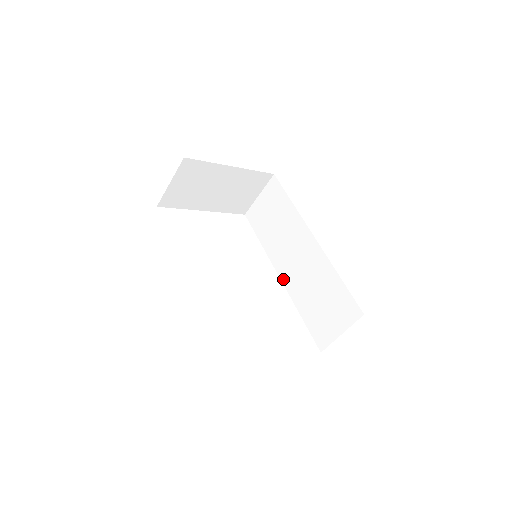
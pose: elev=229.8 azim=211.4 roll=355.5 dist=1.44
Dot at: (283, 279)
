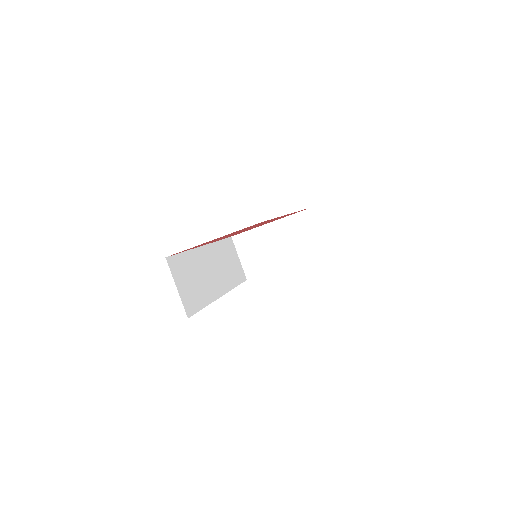
Dot at: occluded
